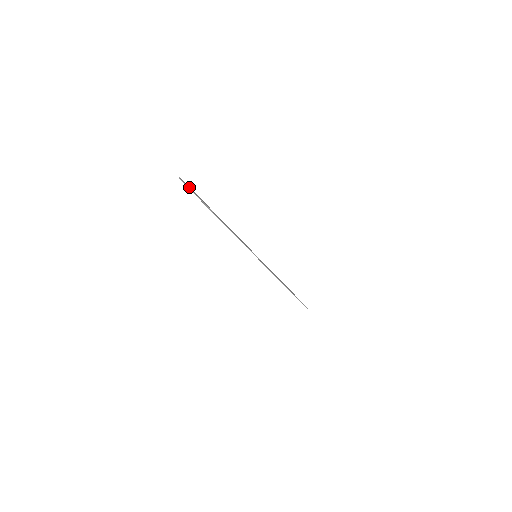
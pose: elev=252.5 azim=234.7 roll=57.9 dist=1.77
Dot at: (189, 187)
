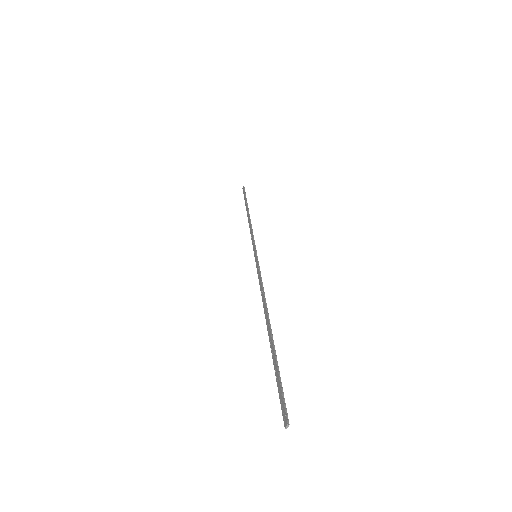
Dot at: (283, 398)
